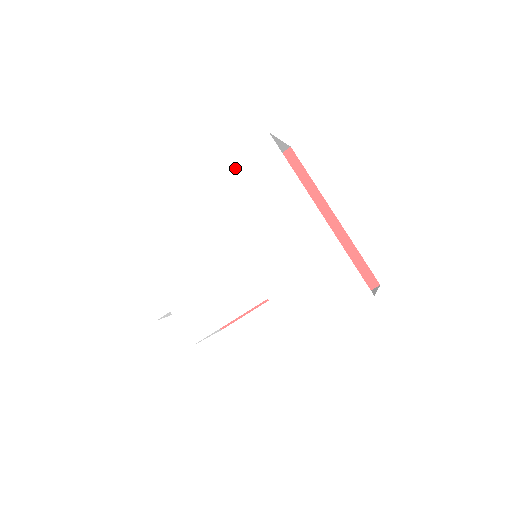
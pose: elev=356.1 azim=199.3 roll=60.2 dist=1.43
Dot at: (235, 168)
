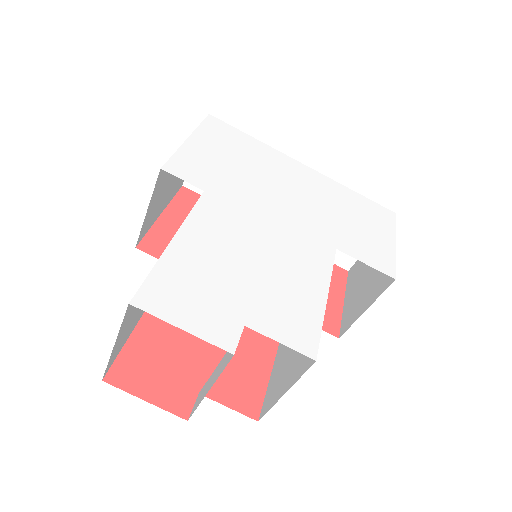
Dot at: (198, 141)
